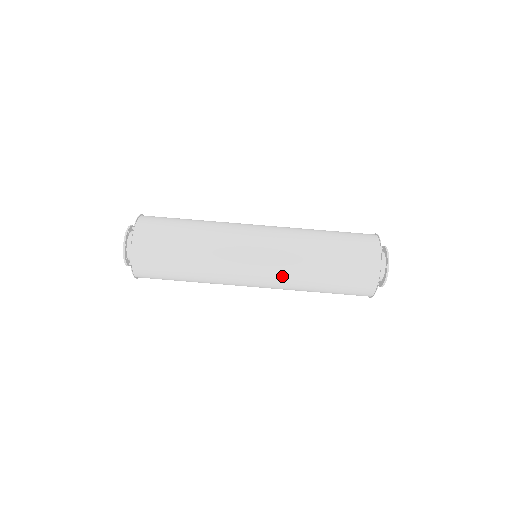
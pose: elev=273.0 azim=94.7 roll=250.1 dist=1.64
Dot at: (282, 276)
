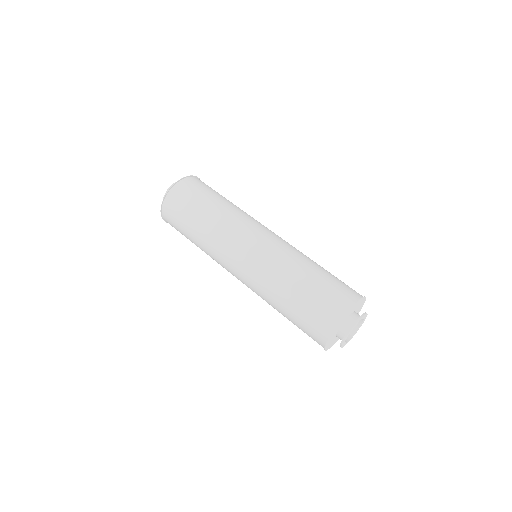
Dot at: (256, 282)
